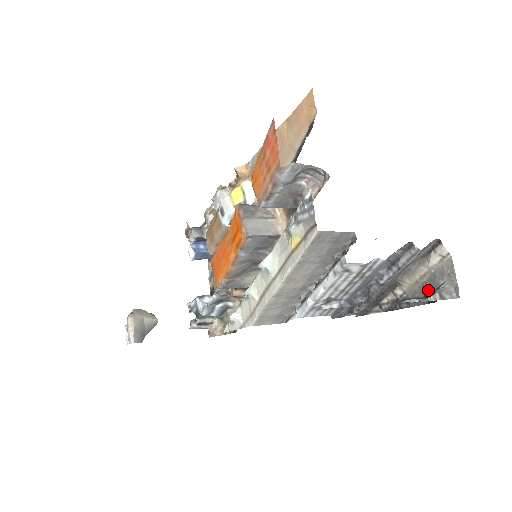
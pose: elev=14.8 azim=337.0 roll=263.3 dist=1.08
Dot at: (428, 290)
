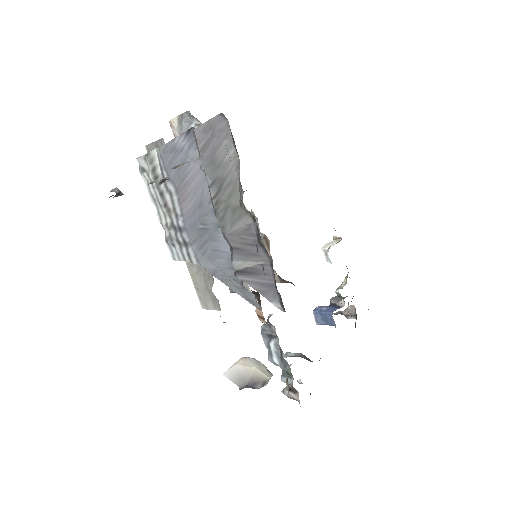
Dot at: occluded
